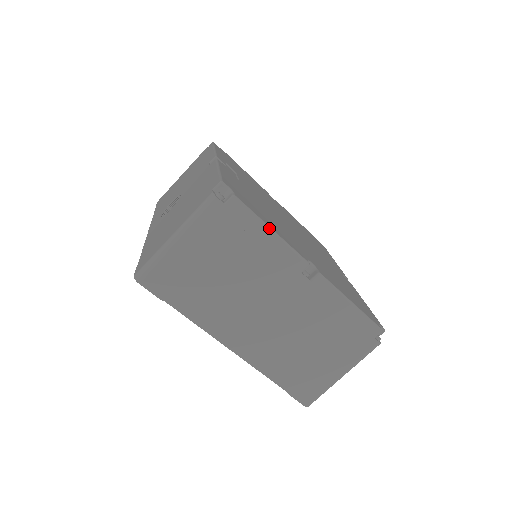
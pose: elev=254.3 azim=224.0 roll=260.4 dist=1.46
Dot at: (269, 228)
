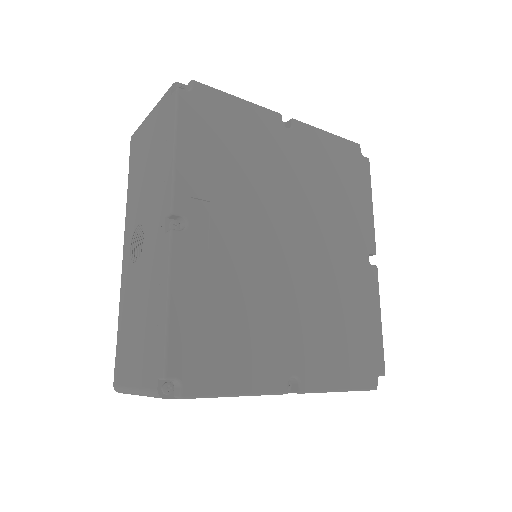
Dot at: (233, 396)
